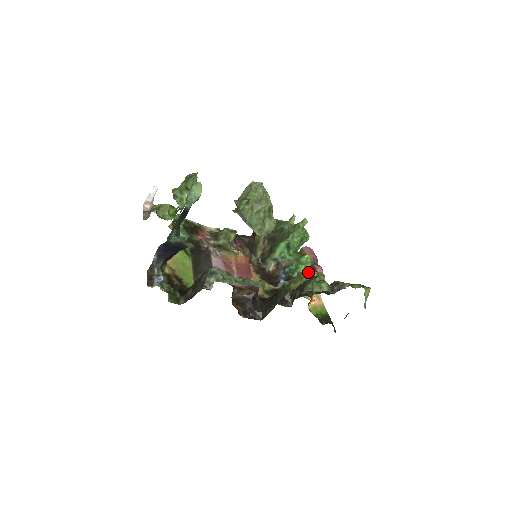
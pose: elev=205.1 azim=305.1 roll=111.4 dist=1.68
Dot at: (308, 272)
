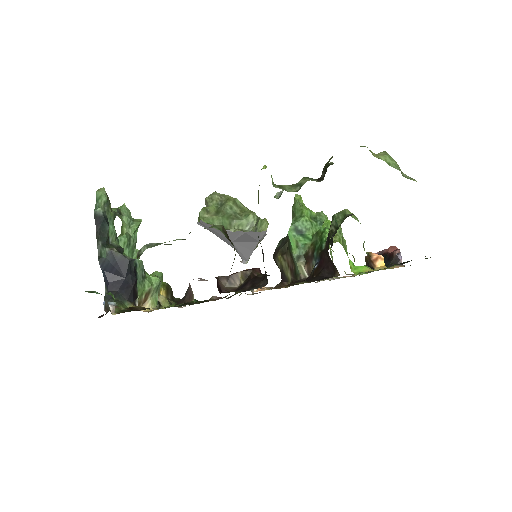
Dot at: occluded
